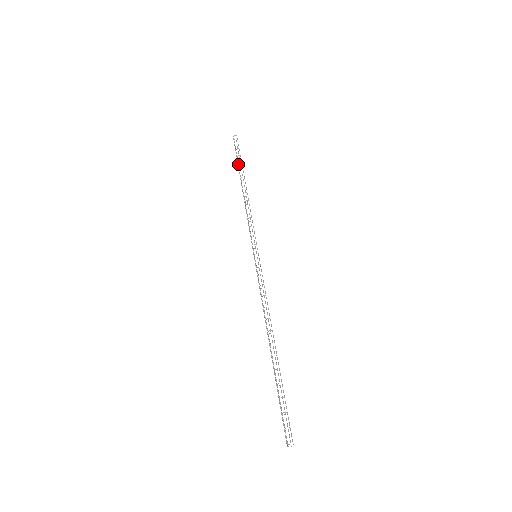
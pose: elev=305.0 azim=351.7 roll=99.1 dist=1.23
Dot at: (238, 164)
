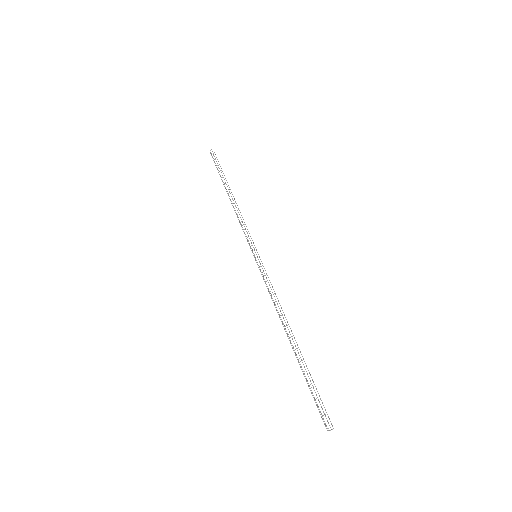
Dot at: (220, 176)
